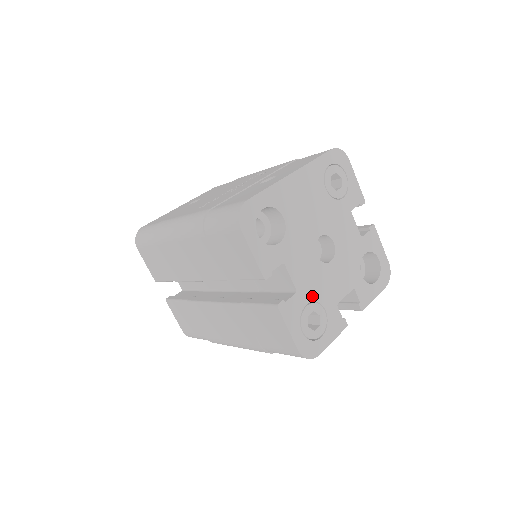
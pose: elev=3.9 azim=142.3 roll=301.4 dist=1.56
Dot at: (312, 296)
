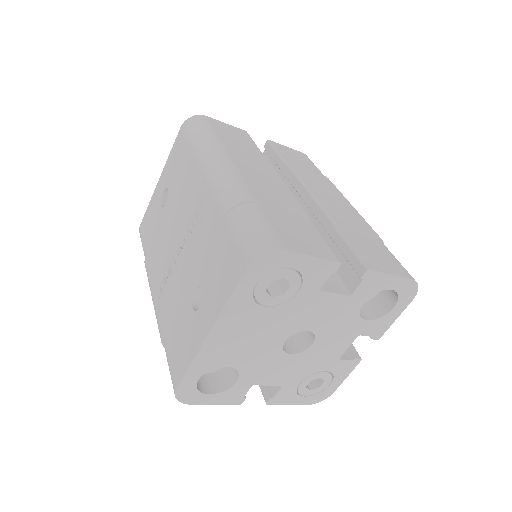
Dot at: (303, 376)
